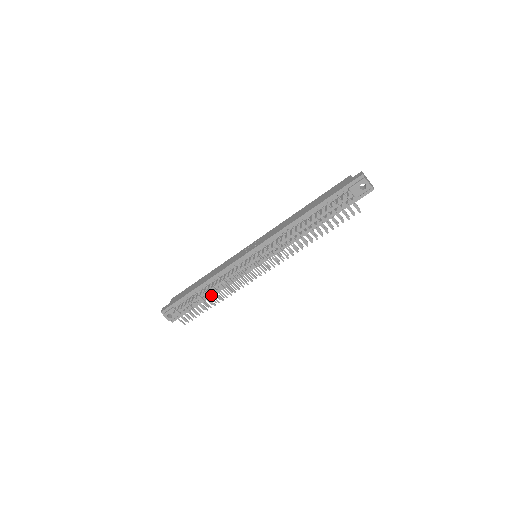
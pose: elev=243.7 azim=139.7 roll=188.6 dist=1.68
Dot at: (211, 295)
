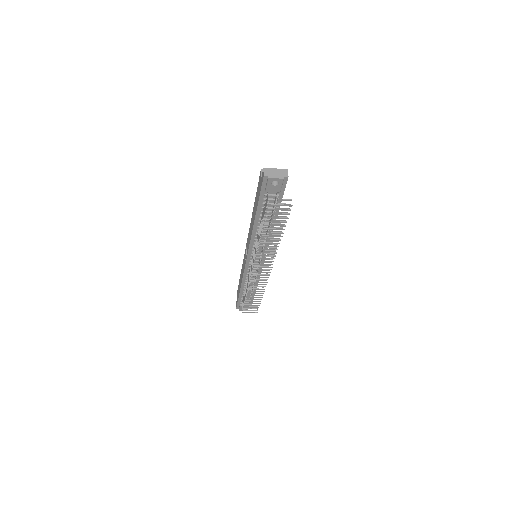
Dot at: (251, 295)
